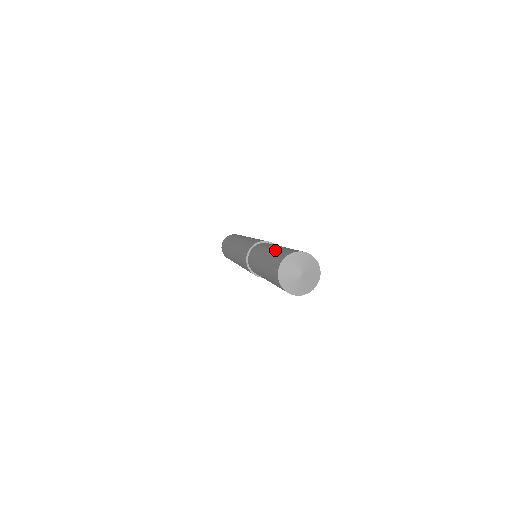
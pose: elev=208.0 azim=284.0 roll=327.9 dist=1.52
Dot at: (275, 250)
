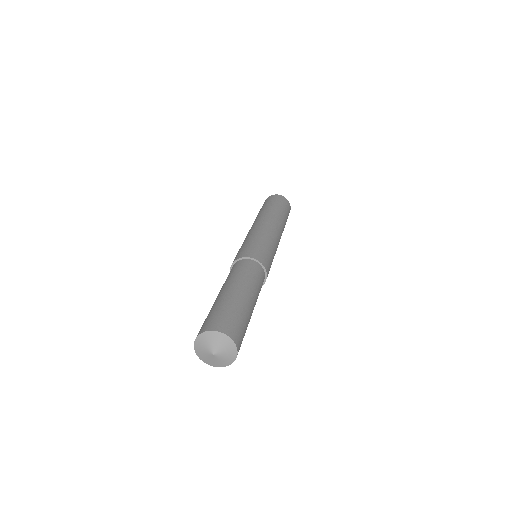
Dot at: (212, 306)
